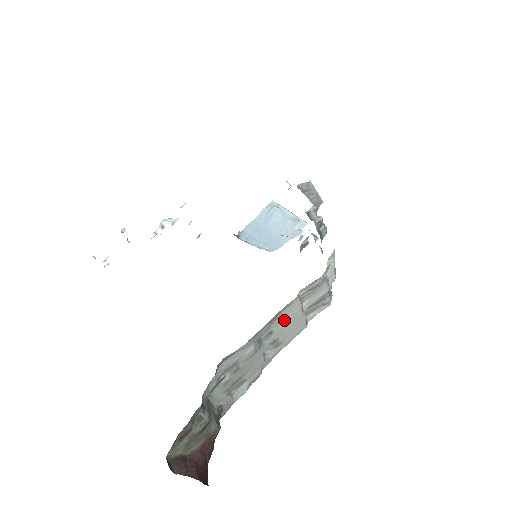
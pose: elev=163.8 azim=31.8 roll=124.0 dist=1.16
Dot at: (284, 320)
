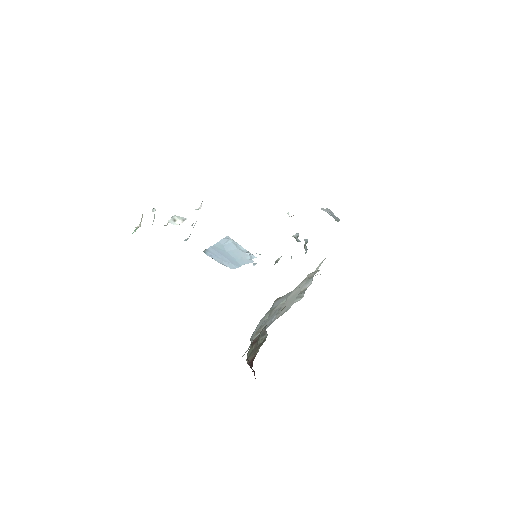
Dot at: (293, 293)
